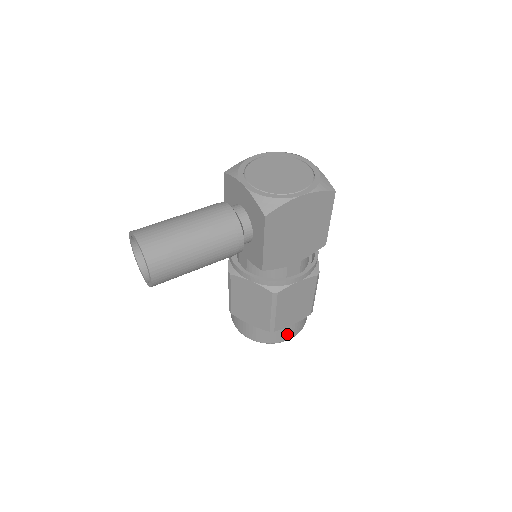
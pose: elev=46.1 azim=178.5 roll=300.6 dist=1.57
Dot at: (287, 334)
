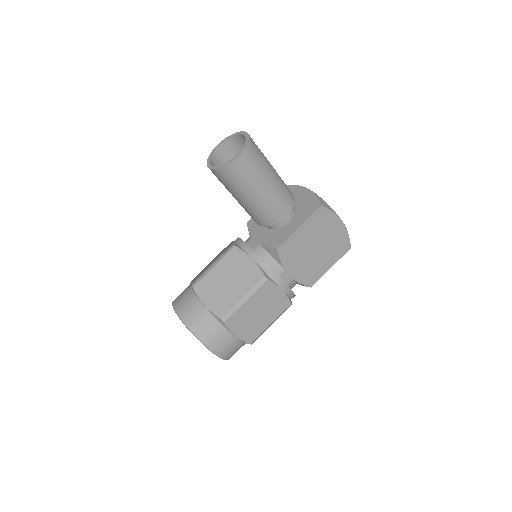
Dot at: (221, 343)
